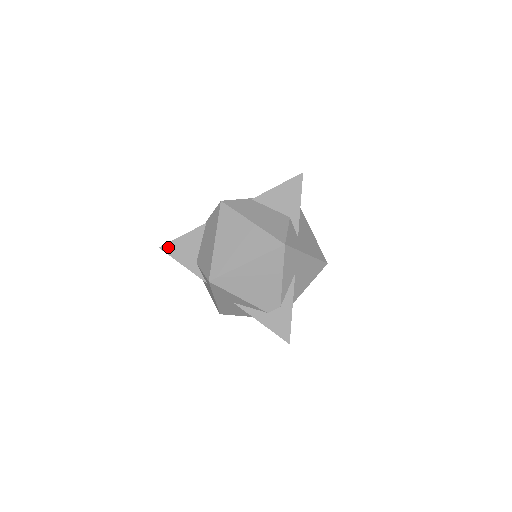
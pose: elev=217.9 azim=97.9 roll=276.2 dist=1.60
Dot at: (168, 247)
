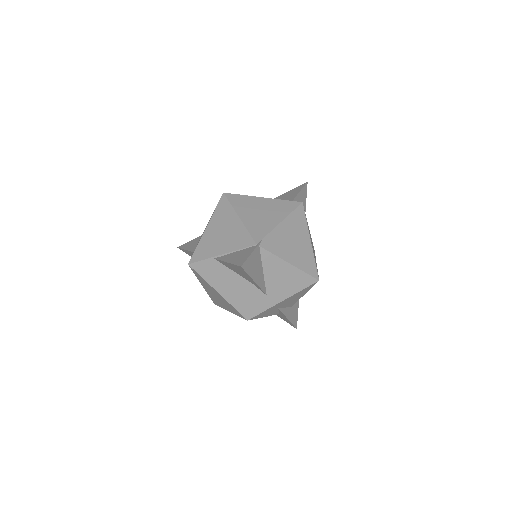
Dot at: (183, 250)
